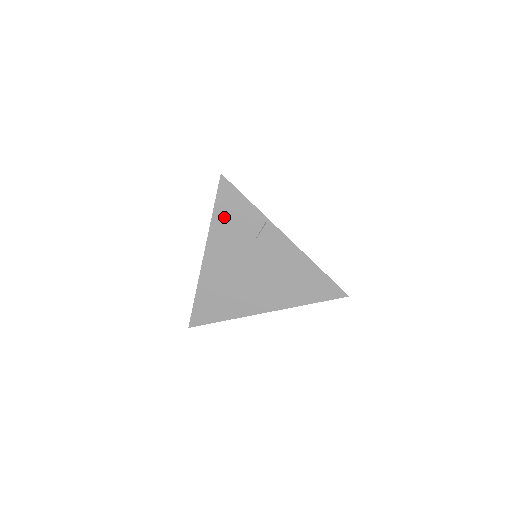
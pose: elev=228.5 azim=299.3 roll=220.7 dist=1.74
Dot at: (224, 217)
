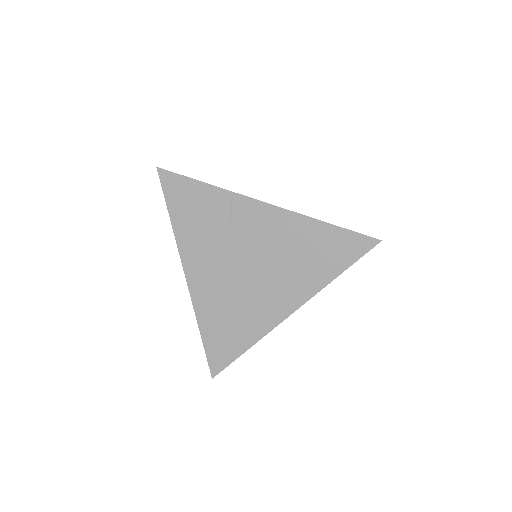
Dot at: (184, 216)
